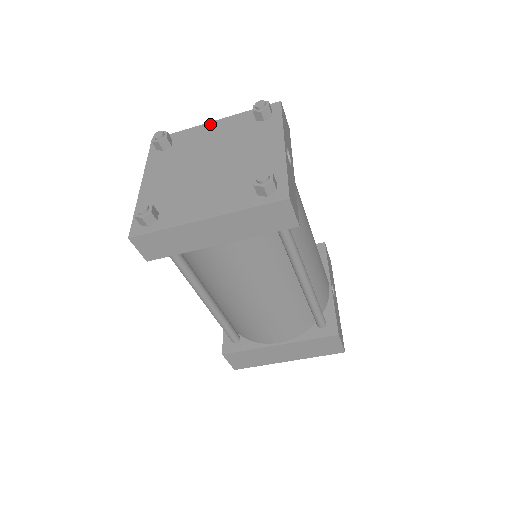
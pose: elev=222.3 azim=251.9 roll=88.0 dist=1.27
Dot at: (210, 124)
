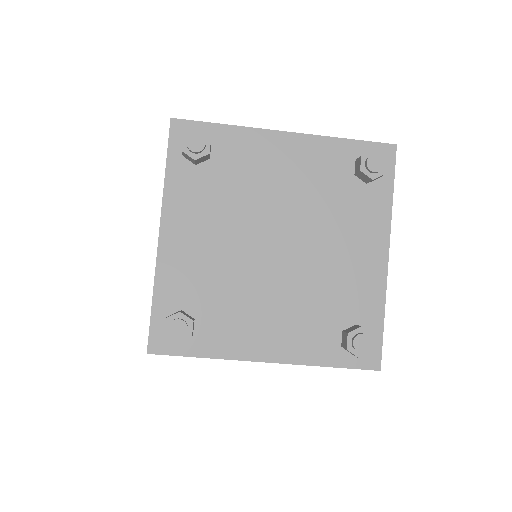
Dot at: (279, 137)
